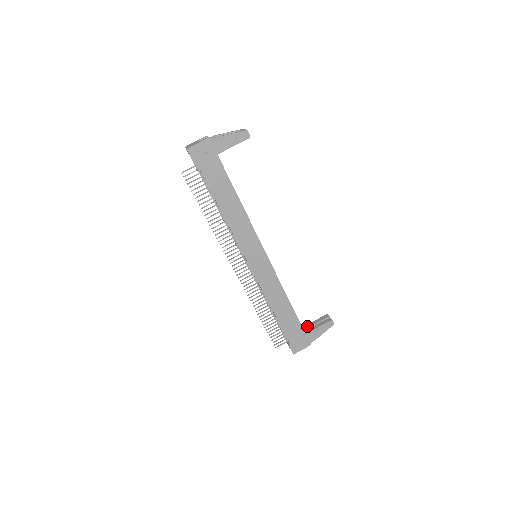
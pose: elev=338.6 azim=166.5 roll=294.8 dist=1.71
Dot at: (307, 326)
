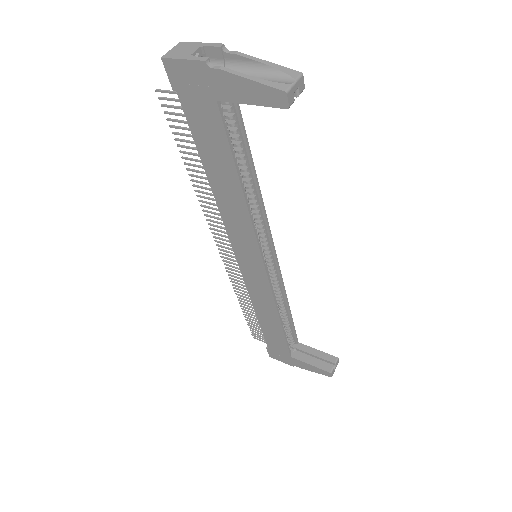
Dot at: (304, 348)
